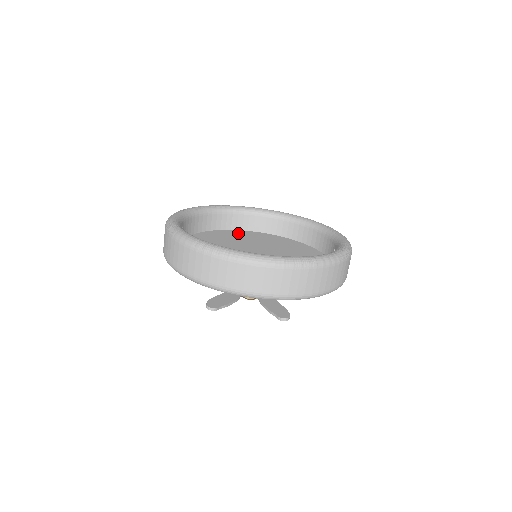
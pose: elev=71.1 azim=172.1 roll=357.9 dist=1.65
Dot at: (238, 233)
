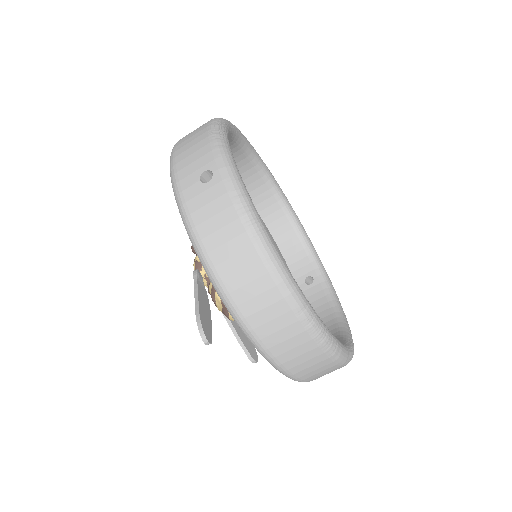
Dot at: occluded
